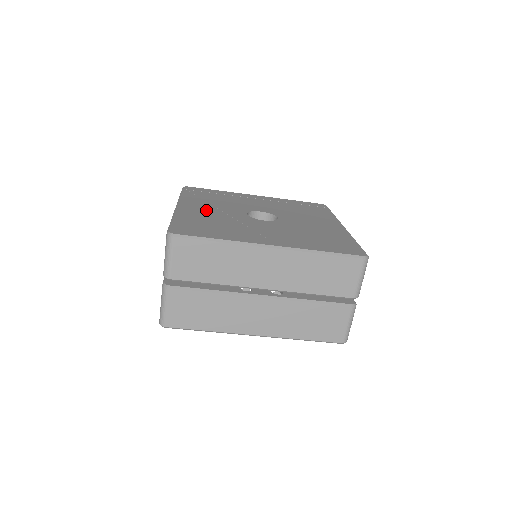
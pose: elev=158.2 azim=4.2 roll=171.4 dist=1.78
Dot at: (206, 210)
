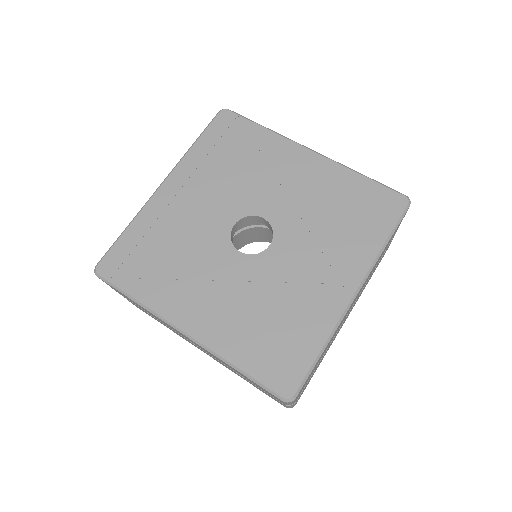
Dot at: (214, 302)
